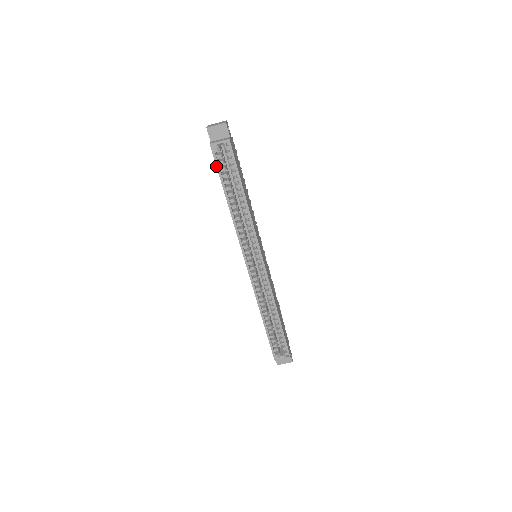
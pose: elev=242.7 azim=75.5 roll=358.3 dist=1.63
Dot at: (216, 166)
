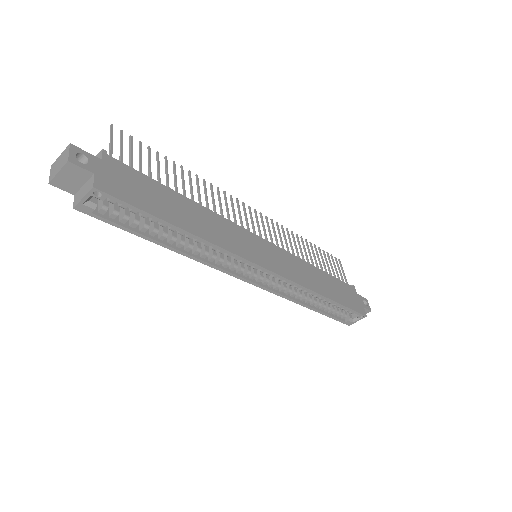
Dot at: (110, 224)
